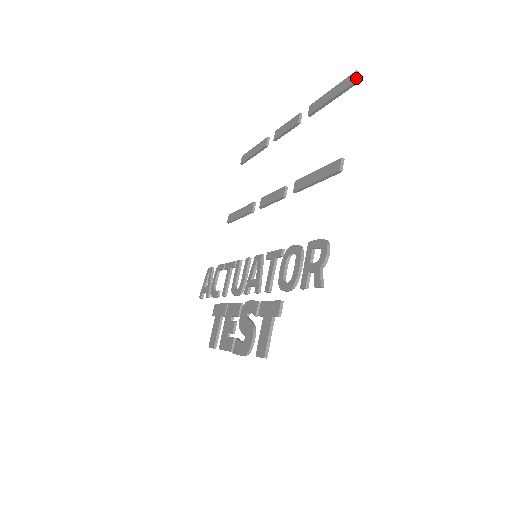
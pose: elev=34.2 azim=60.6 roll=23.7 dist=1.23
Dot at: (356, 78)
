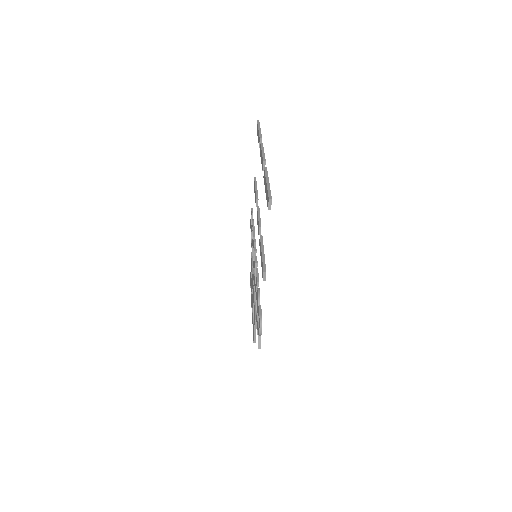
Dot at: (269, 205)
